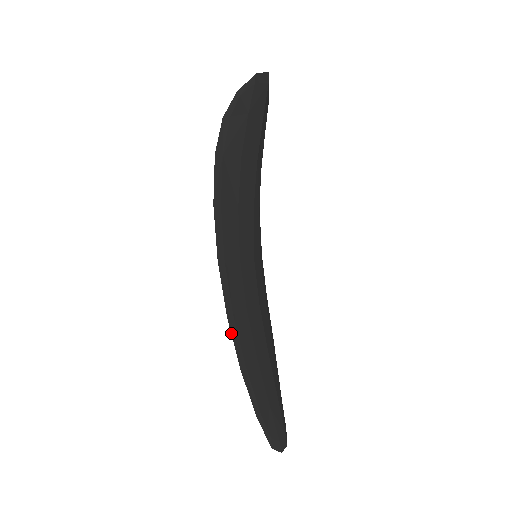
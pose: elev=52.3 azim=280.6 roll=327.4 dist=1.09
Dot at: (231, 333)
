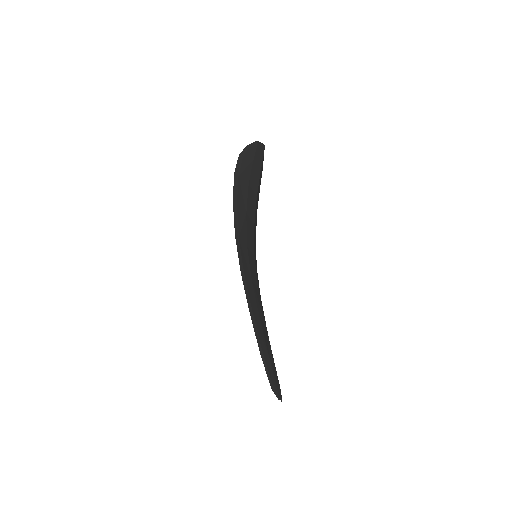
Dot at: occluded
